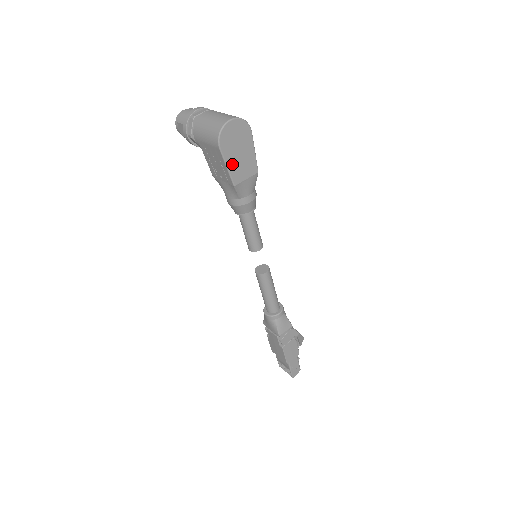
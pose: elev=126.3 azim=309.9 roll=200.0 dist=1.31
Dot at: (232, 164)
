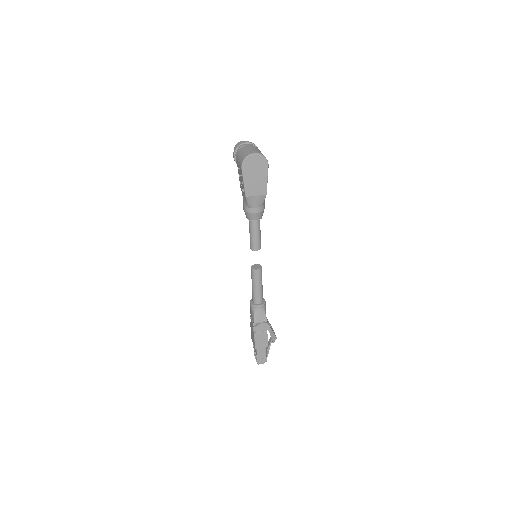
Dot at: (248, 182)
